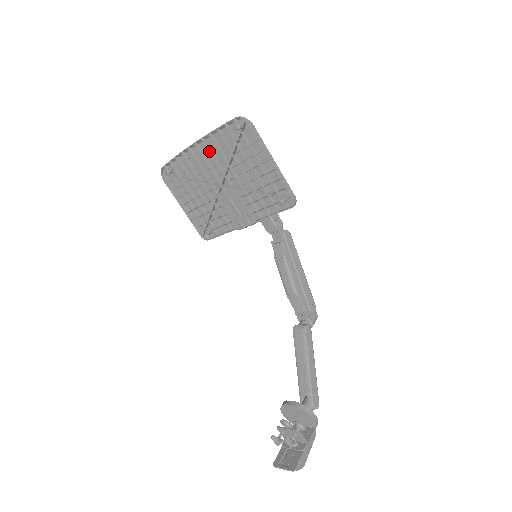
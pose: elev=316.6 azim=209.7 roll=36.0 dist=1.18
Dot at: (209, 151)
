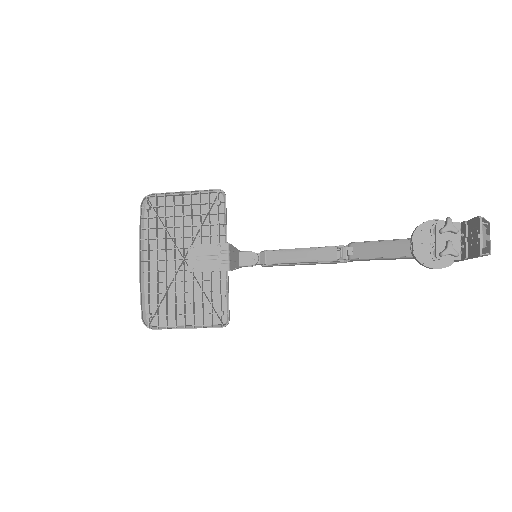
Dot at: (152, 250)
